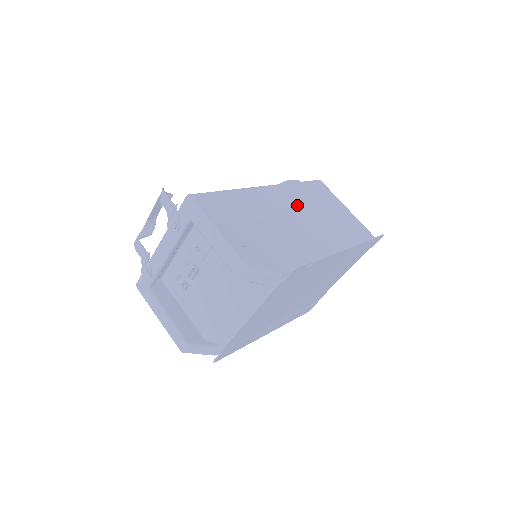
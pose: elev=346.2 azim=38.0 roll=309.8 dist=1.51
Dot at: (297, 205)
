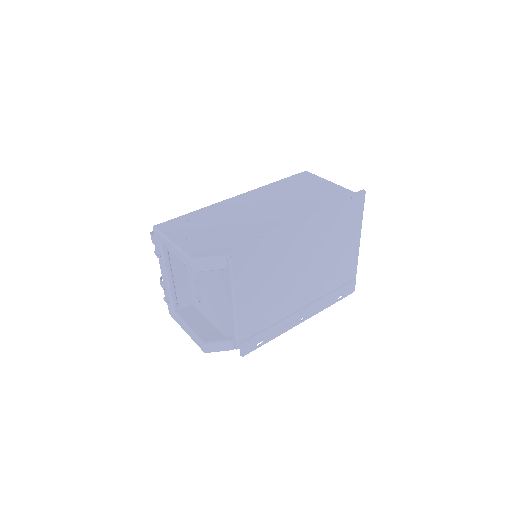
Dot at: (267, 199)
